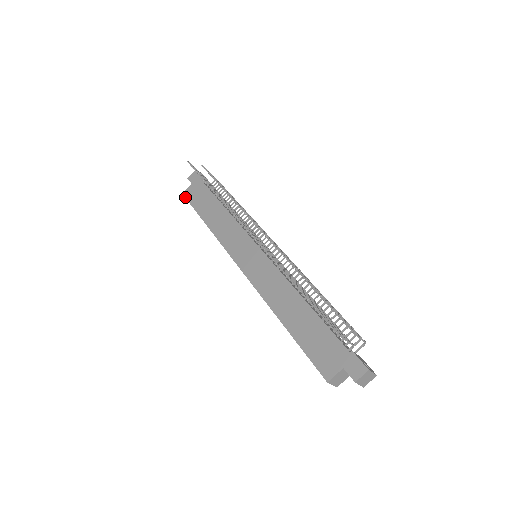
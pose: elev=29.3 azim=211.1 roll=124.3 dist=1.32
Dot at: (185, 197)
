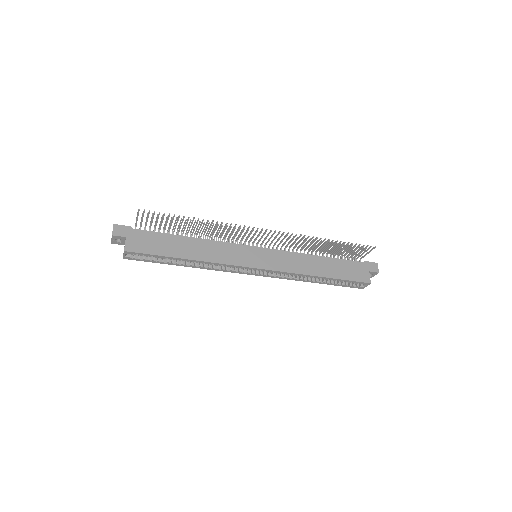
Dot at: (133, 252)
